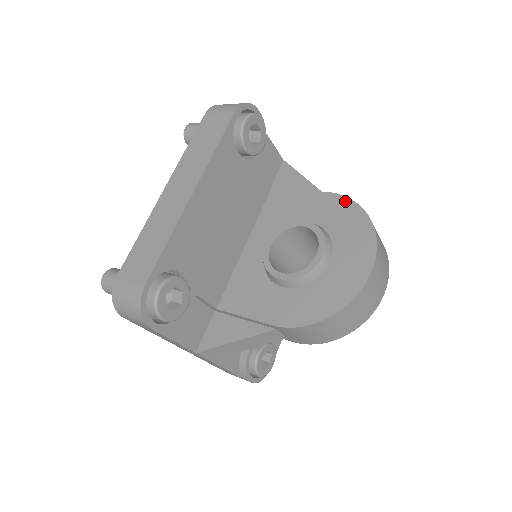
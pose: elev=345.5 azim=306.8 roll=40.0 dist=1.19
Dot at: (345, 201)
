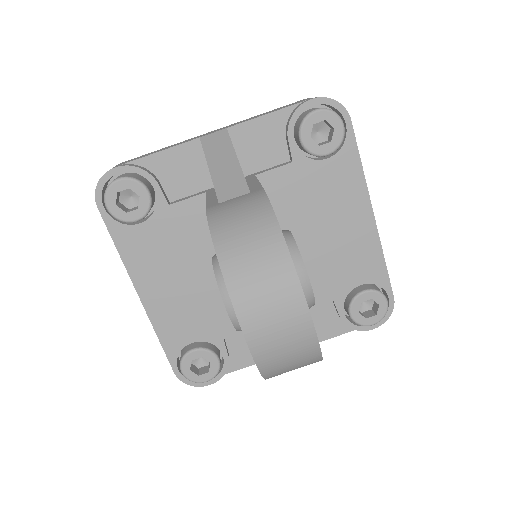
Dot at: (209, 227)
